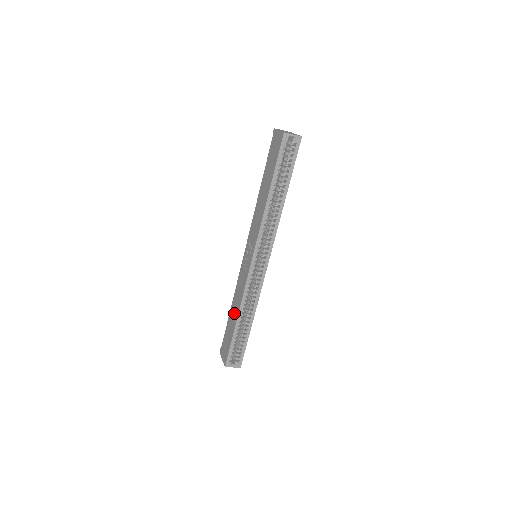
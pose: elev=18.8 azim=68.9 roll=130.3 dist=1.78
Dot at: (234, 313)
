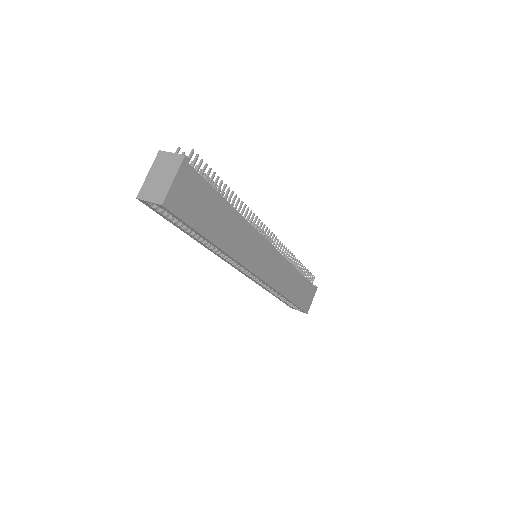
Dot at: occluded
